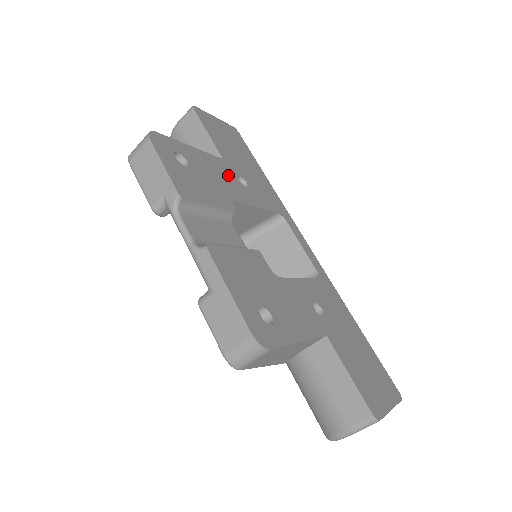
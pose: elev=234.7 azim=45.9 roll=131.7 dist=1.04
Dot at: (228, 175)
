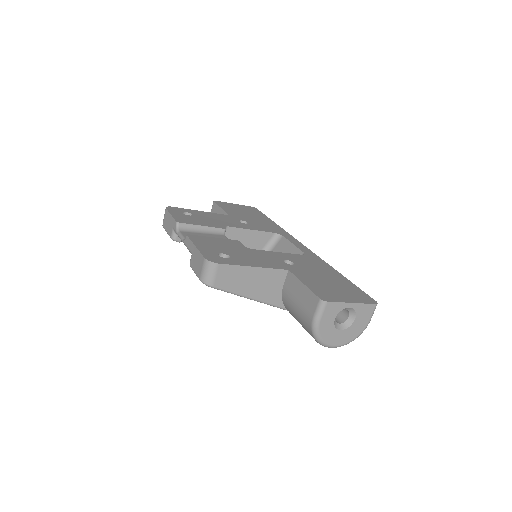
Dot at: (229, 220)
